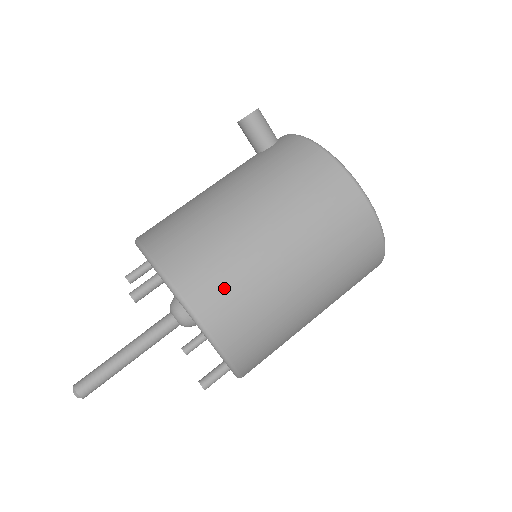
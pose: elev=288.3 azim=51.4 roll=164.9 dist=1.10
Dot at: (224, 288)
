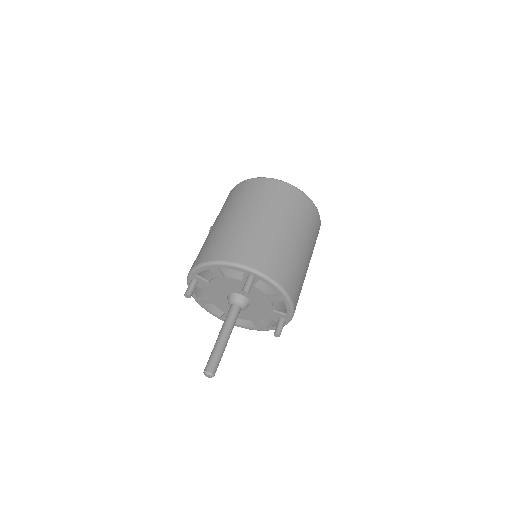
Dot at: (209, 247)
